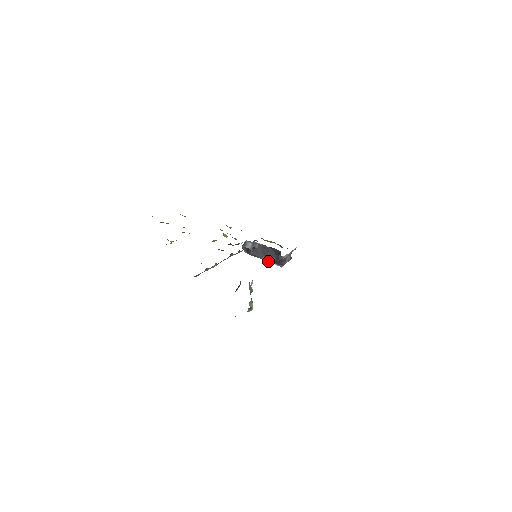
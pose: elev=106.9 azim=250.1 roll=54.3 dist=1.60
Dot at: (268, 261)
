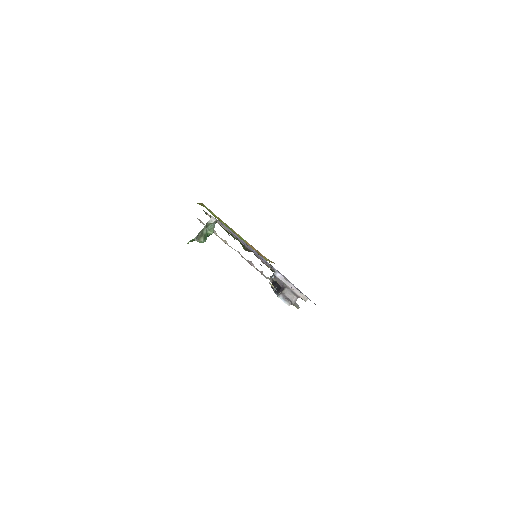
Dot at: (275, 291)
